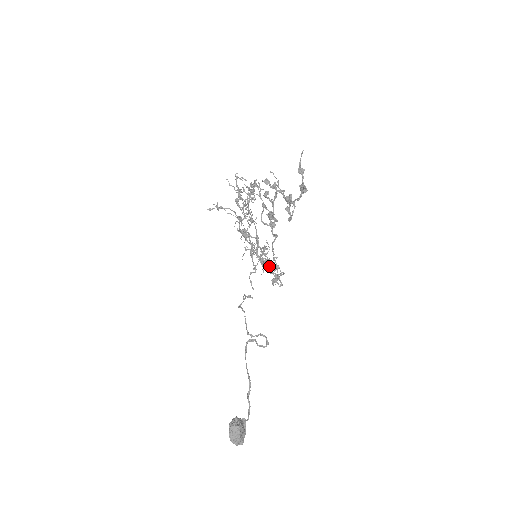
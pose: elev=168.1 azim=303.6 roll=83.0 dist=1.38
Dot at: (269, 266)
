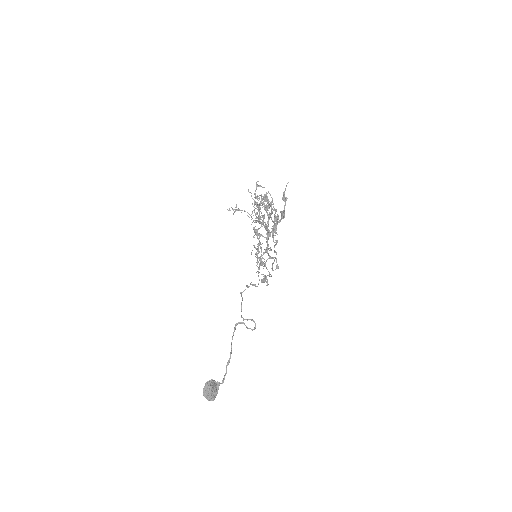
Dot at: occluded
